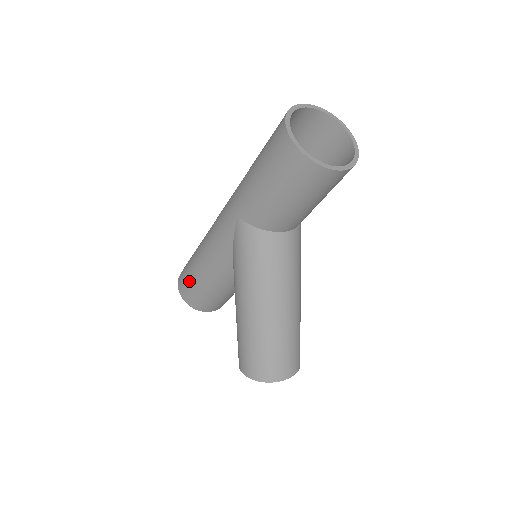
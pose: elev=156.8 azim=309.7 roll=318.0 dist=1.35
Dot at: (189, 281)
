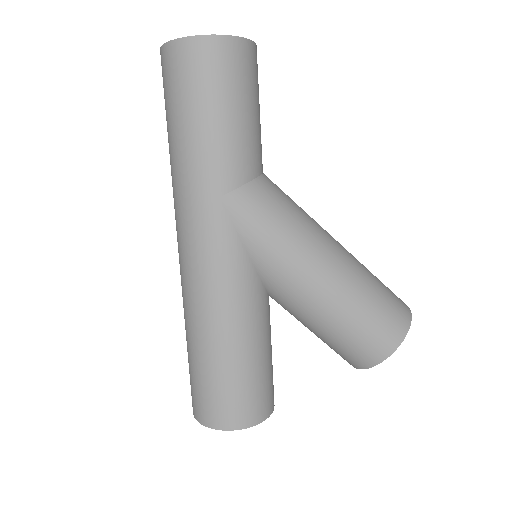
Dot at: (230, 387)
